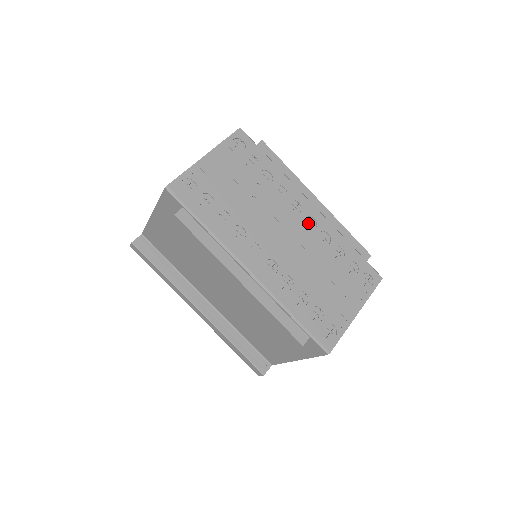
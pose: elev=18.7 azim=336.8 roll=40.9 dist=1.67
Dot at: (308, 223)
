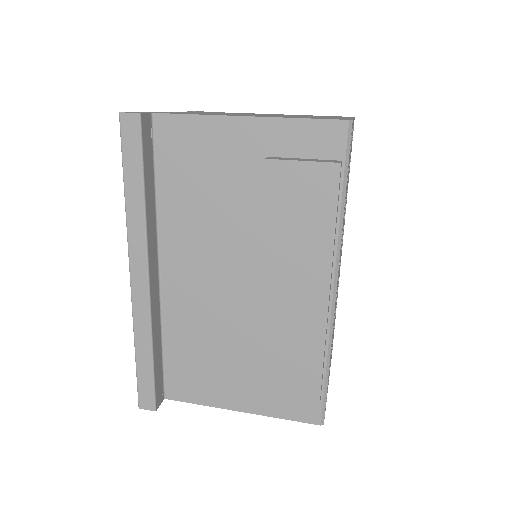
Dot at: occluded
